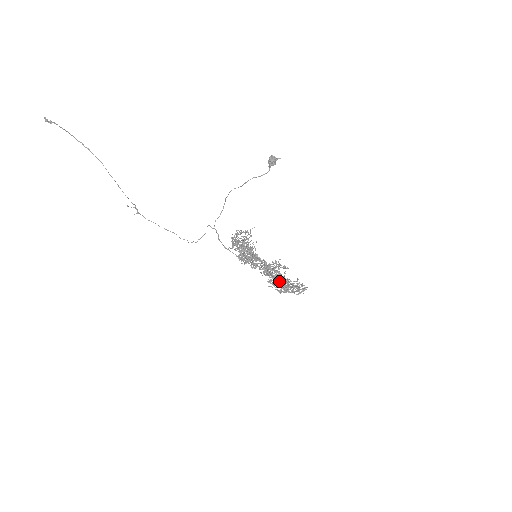
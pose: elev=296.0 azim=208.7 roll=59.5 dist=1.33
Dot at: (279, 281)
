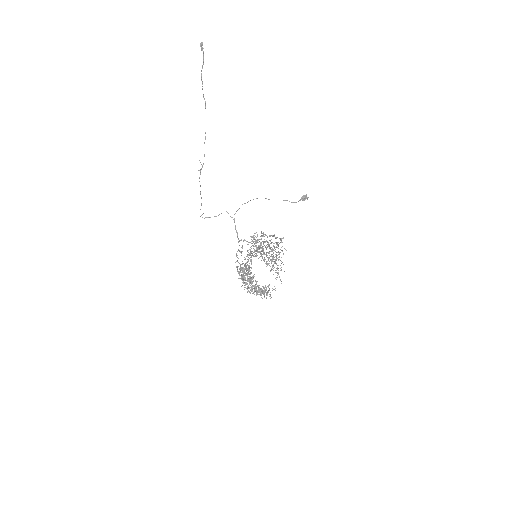
Dot at: occluded
